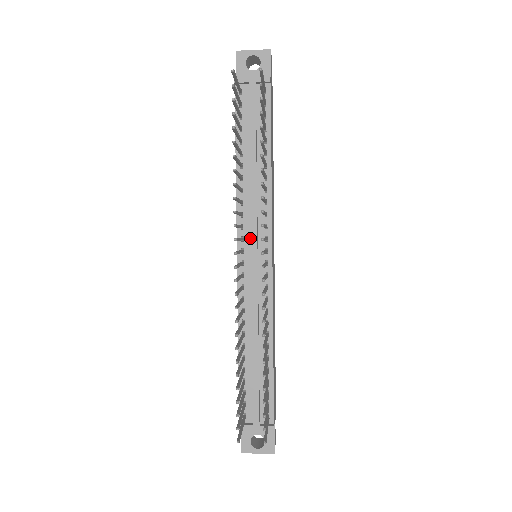
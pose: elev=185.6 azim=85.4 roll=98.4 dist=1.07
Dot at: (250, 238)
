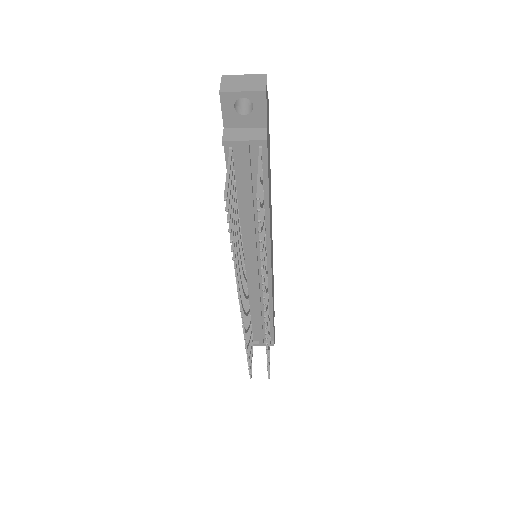
Dot at: (250, 258)
